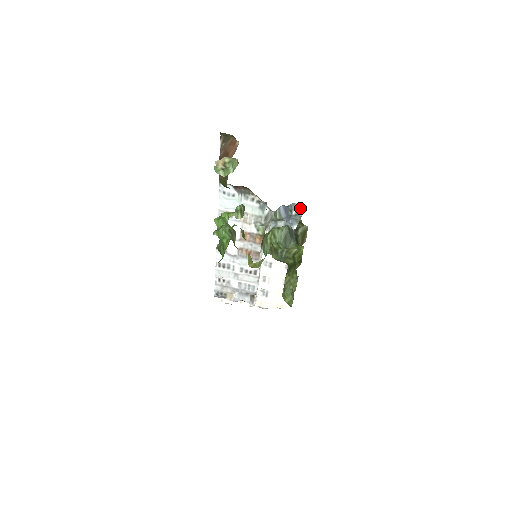
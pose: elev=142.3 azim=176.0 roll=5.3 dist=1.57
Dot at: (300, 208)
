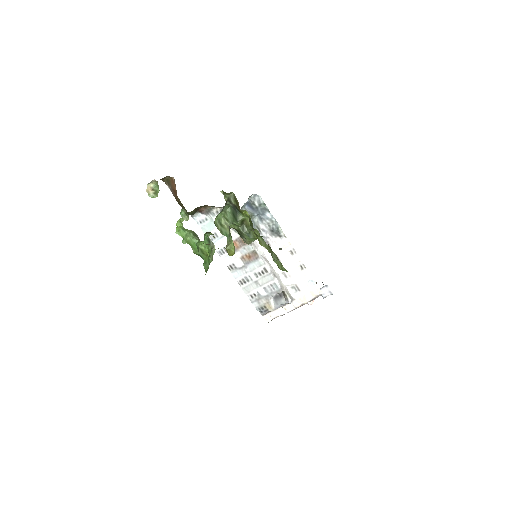
Dot at: (258, 198)
